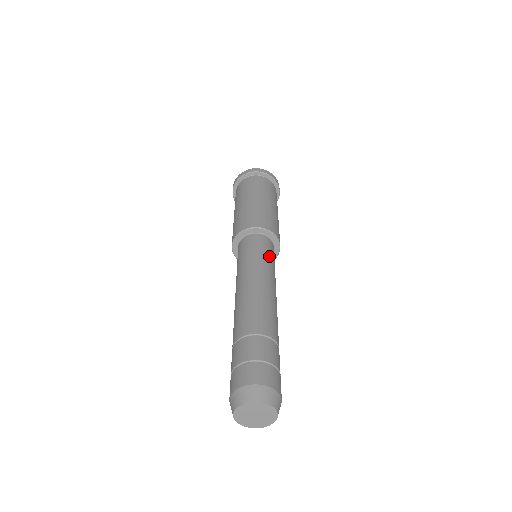
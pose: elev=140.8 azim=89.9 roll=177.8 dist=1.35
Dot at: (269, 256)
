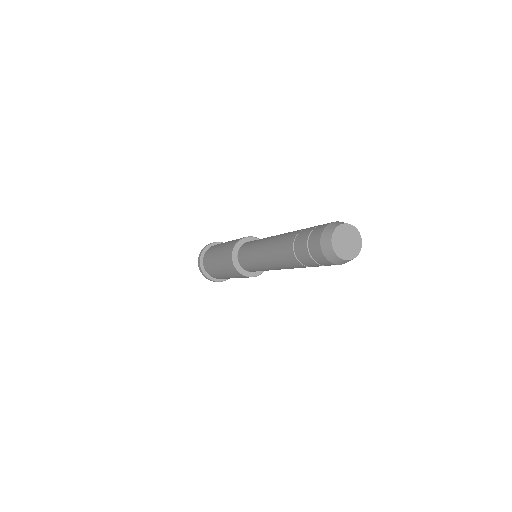
Dot at: occluded
